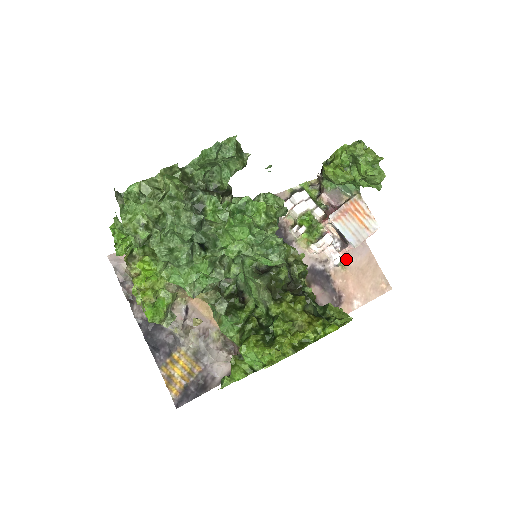
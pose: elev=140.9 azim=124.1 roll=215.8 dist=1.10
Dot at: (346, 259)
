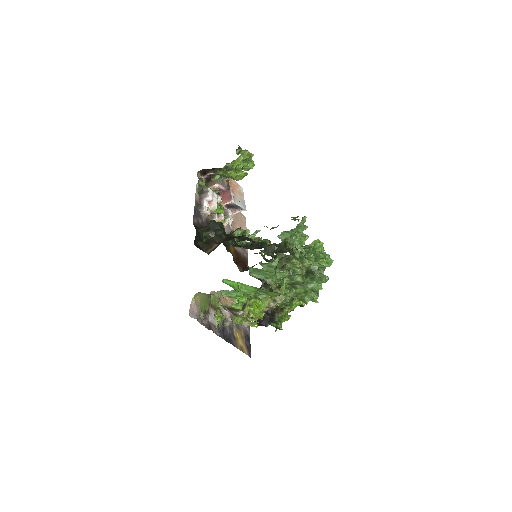
Dot at: occluded
